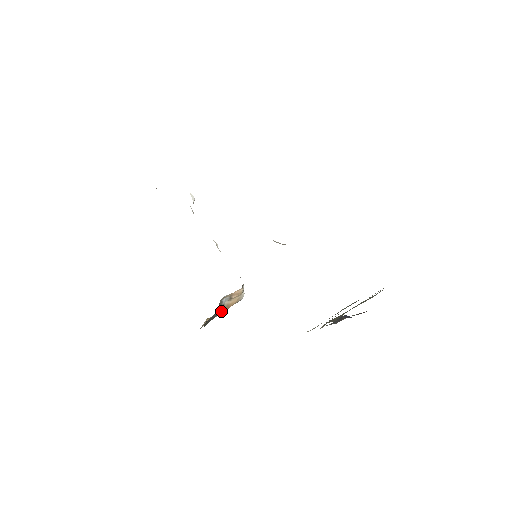
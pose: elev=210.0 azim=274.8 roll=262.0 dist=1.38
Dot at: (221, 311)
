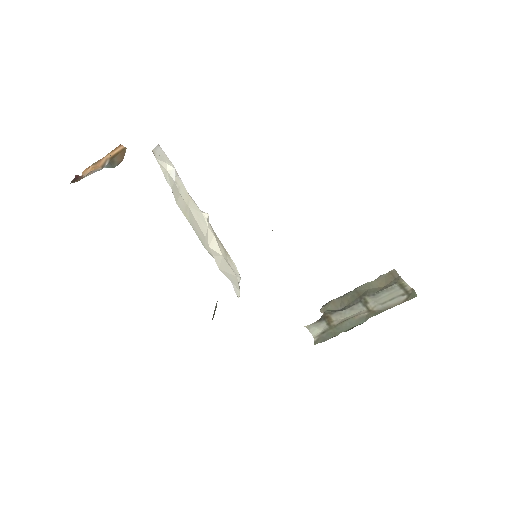
Dot at: (214, 312)
